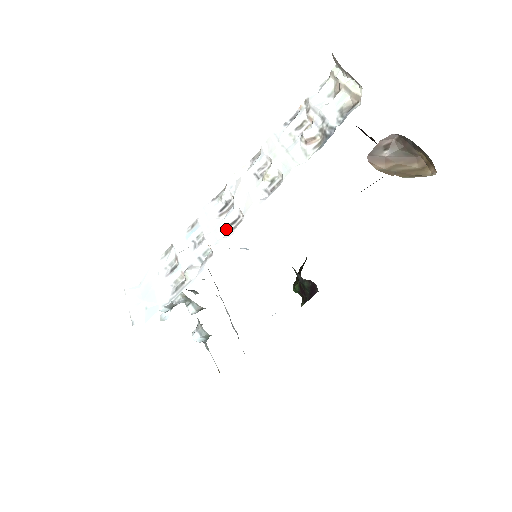
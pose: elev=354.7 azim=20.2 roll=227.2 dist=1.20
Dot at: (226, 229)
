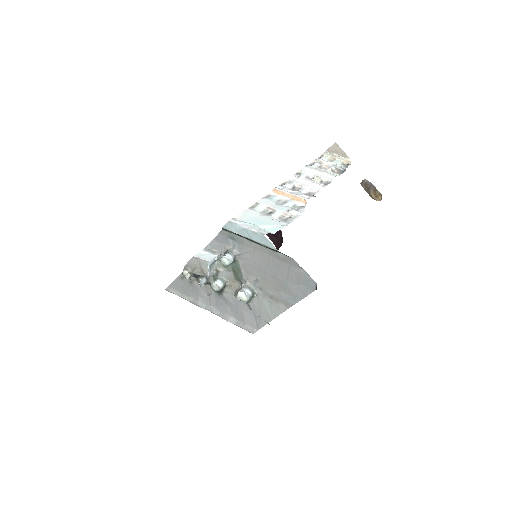
Dot at: (307, 195)
